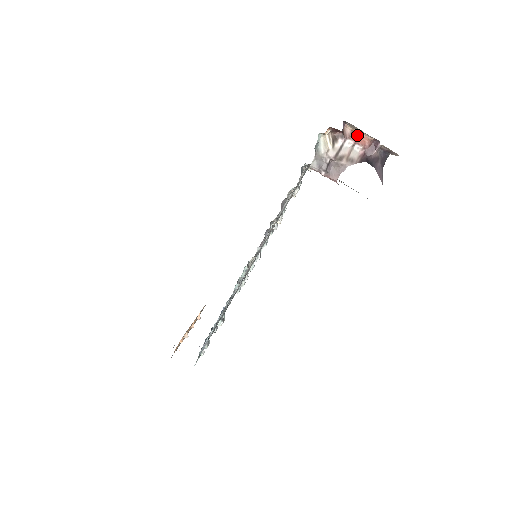
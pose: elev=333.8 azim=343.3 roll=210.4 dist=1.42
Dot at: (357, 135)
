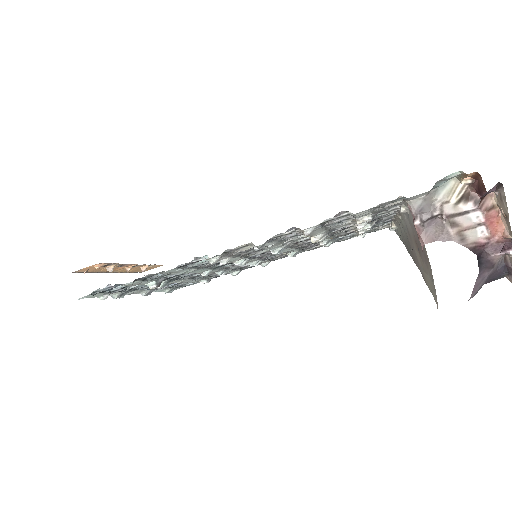
Dot at: (495, 217)
